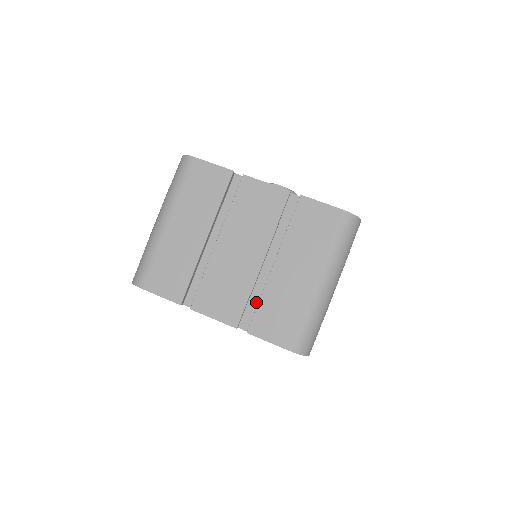
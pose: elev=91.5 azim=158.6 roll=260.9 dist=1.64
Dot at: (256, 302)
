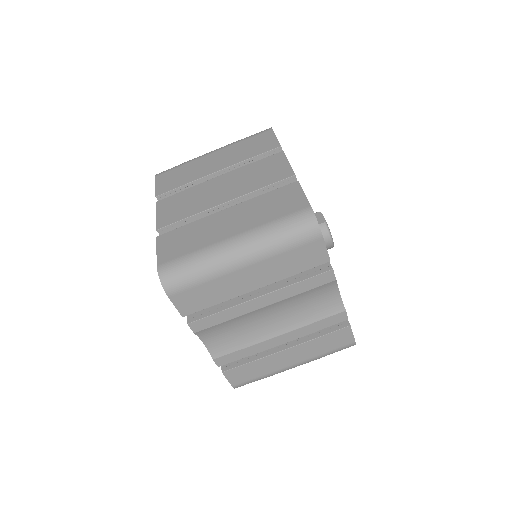
Dot at: occluded
